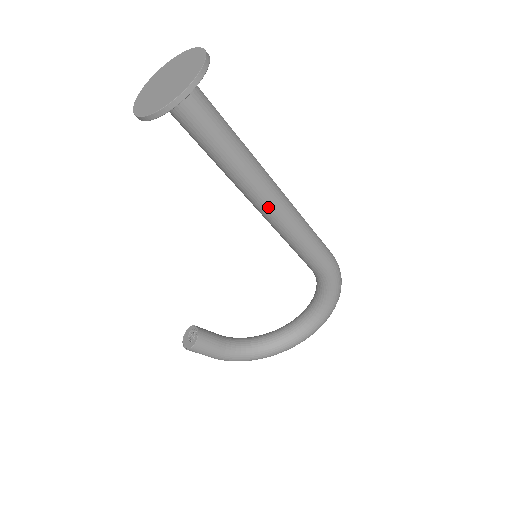
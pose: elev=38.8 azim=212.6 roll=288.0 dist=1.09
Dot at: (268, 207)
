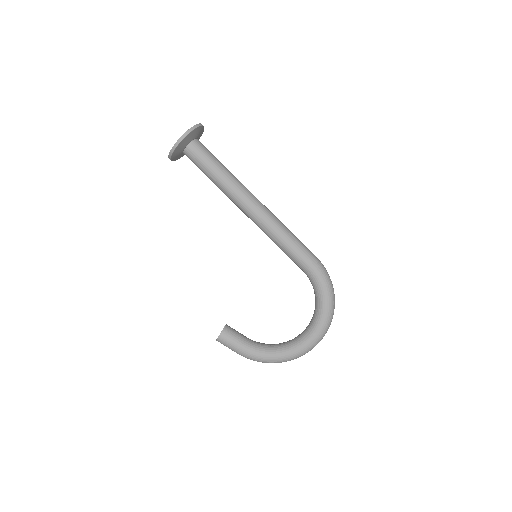
Dot at: (250, 210)
